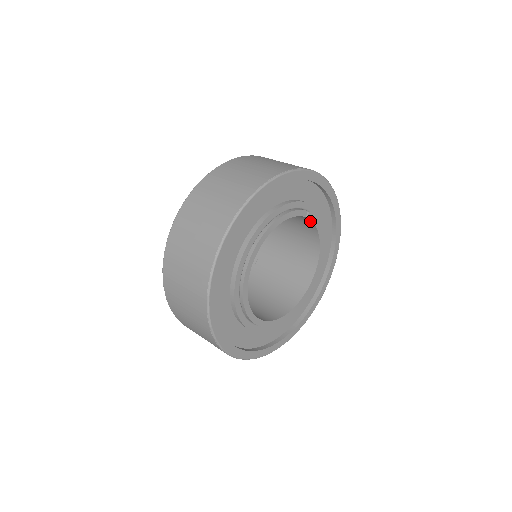
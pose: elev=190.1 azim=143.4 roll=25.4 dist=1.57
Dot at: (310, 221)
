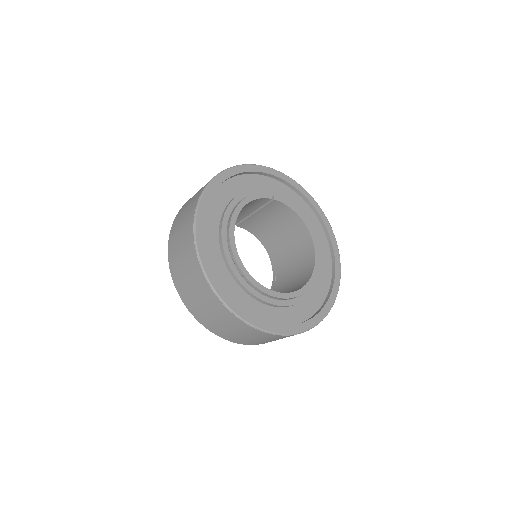
Dot at: (281, 204)
